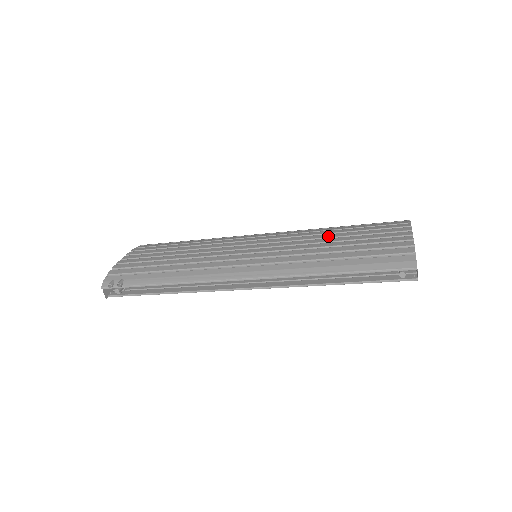
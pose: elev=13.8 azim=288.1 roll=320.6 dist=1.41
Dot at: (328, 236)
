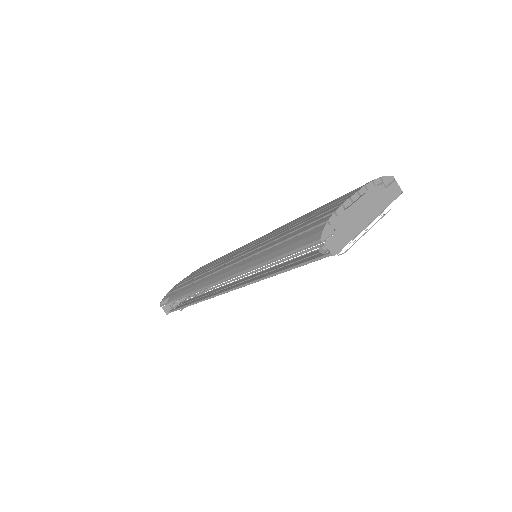
Dot at: (296, 221)
